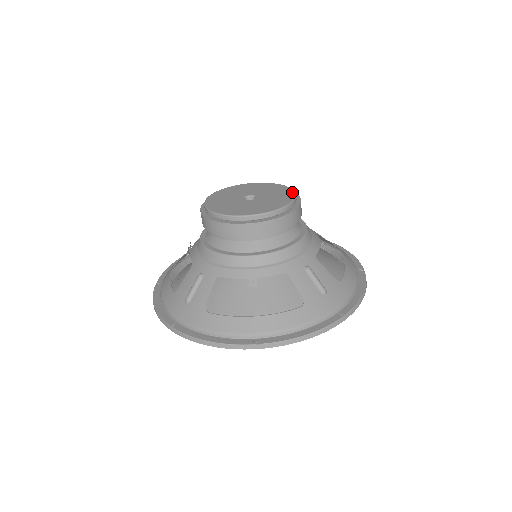
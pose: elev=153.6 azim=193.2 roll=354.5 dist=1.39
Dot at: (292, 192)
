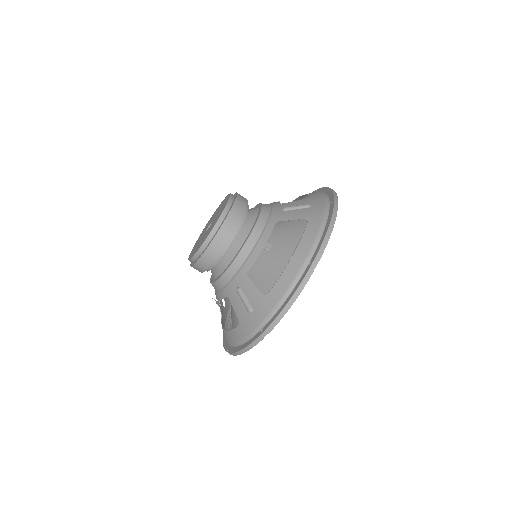
Dot at: (226, 197)
